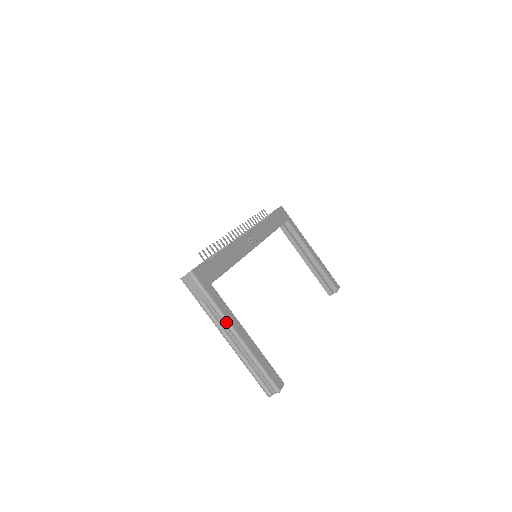
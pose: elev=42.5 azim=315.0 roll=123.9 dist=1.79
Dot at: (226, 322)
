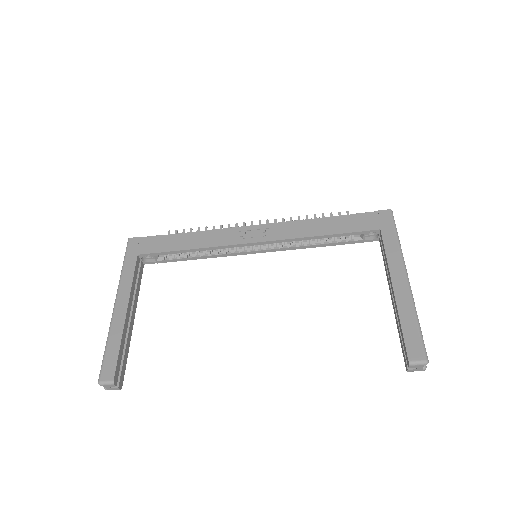
Dot at: (117, 291)
